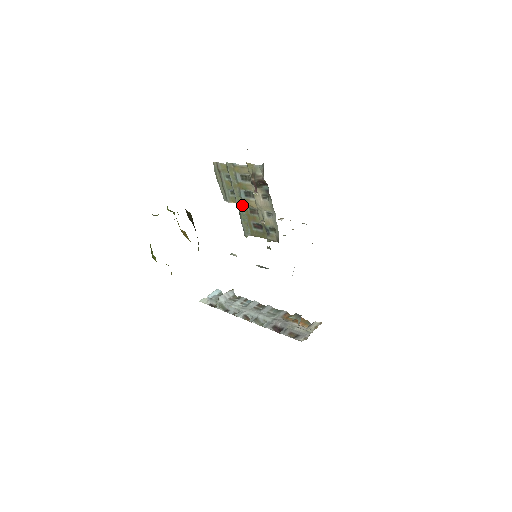
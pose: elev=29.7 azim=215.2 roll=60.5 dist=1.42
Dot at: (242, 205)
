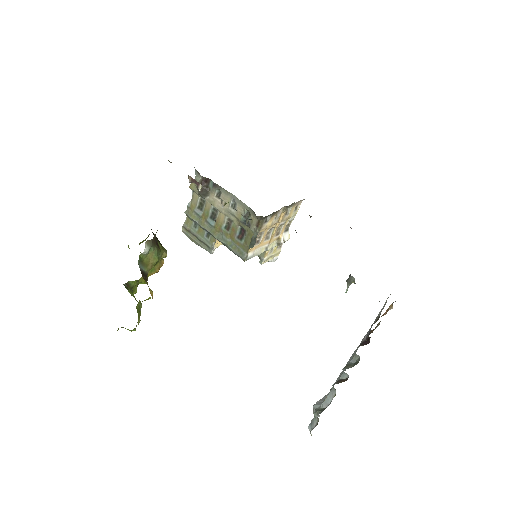
Dot at: (220, 234)
